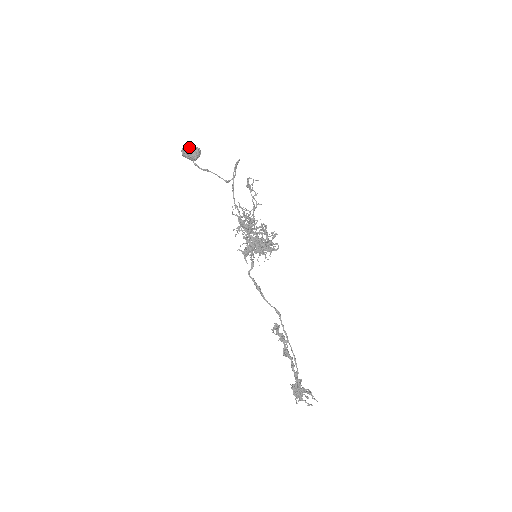
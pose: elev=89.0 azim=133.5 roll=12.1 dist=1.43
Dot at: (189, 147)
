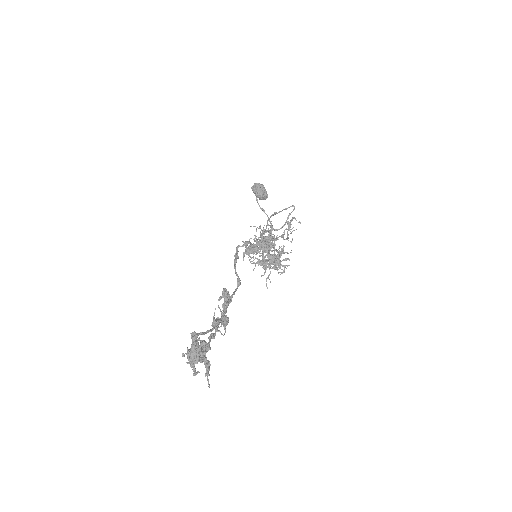
Dot at: (260, 184)
